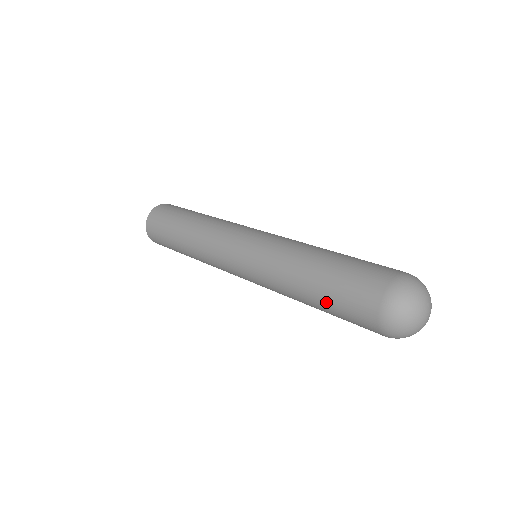
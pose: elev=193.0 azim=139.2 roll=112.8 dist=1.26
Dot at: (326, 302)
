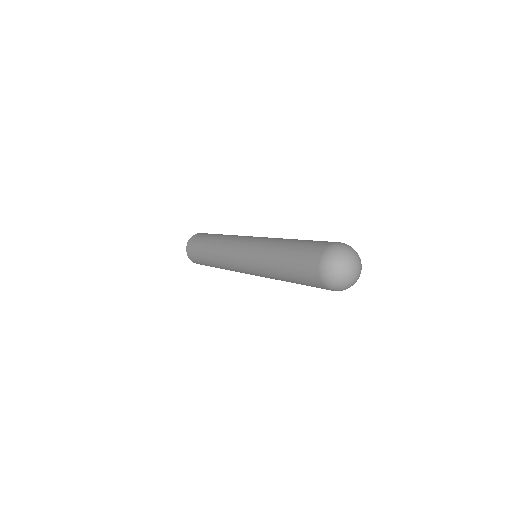
Dot at: (292, 275)
